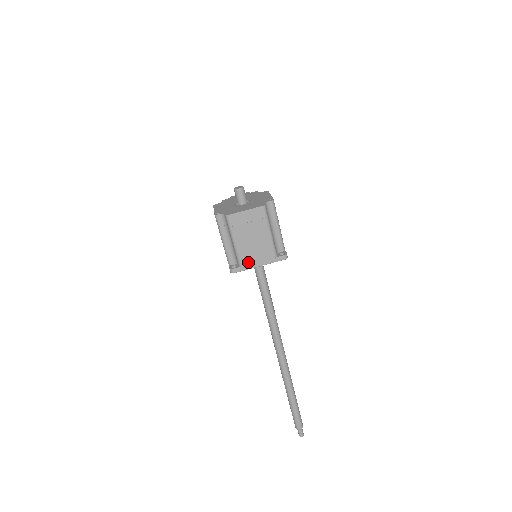
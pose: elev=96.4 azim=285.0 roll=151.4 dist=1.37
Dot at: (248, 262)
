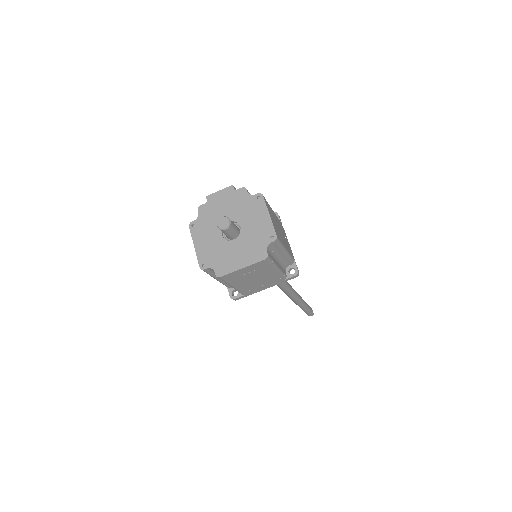
Dot at: (252, 291)
